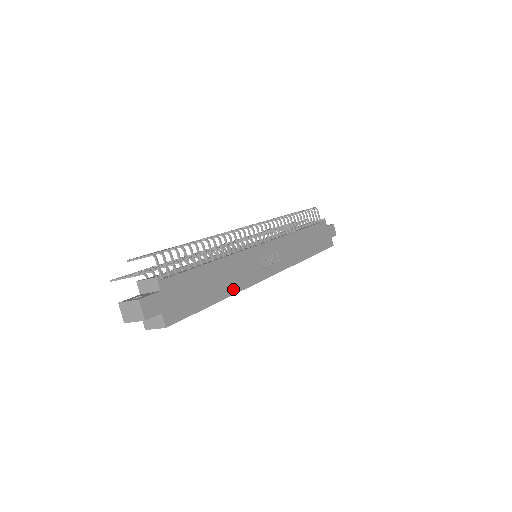
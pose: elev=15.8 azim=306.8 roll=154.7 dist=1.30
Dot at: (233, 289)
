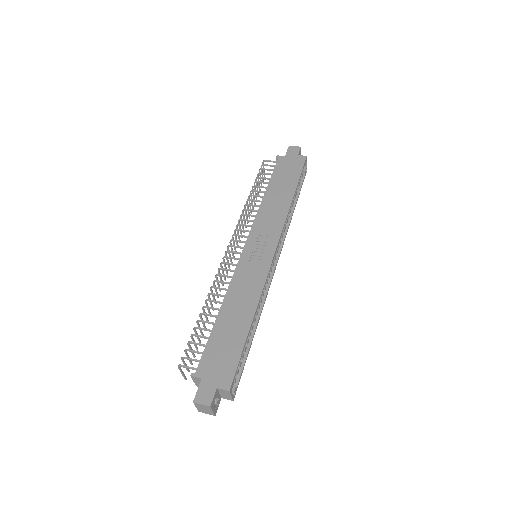
Dot at: (253, 304)
